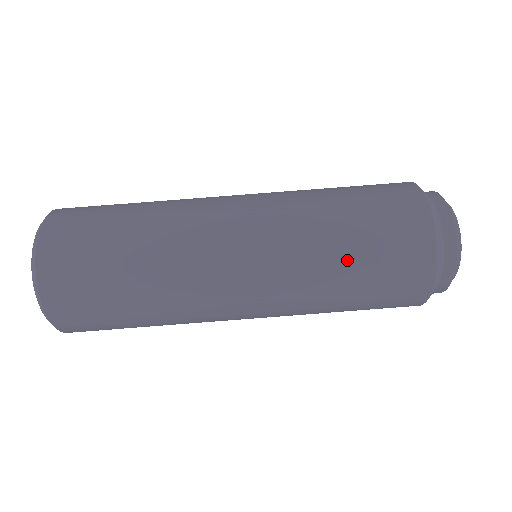
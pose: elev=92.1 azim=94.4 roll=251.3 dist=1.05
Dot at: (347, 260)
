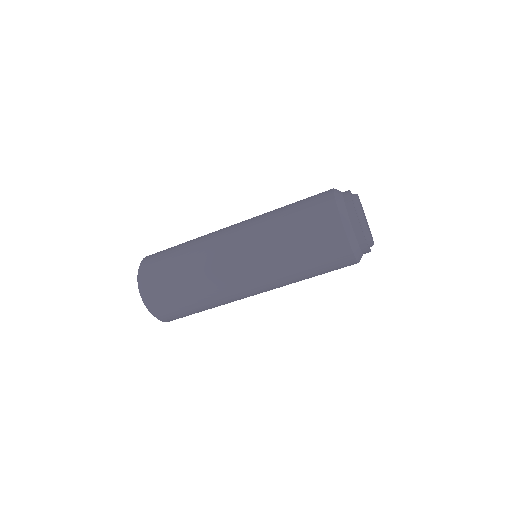
Dot at: occluded
